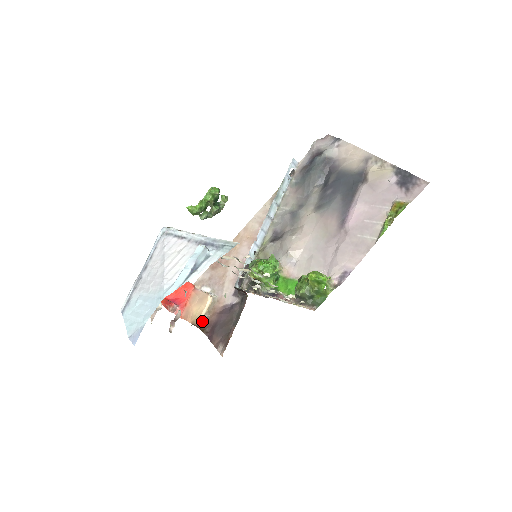
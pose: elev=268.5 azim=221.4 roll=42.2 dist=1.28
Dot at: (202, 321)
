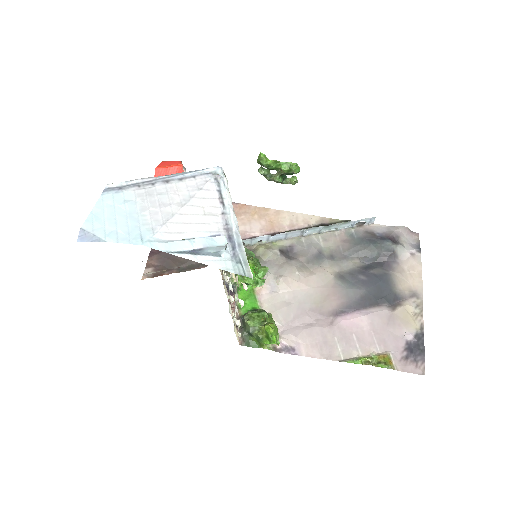
Dot at: occluded
